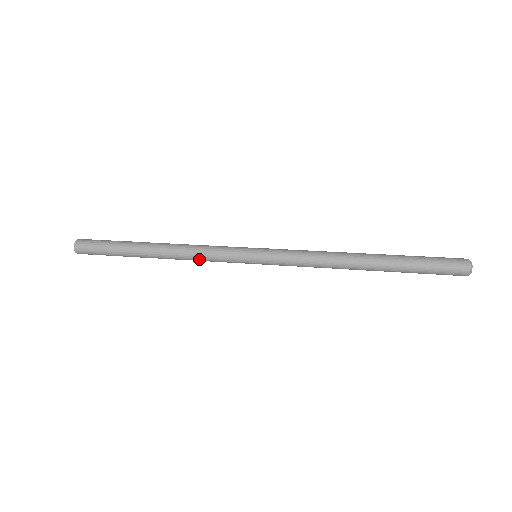
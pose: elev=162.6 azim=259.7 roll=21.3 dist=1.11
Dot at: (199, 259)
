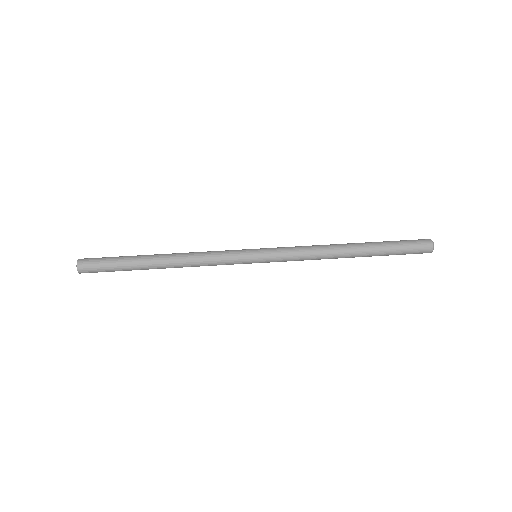
Dot at: (204, 262)
